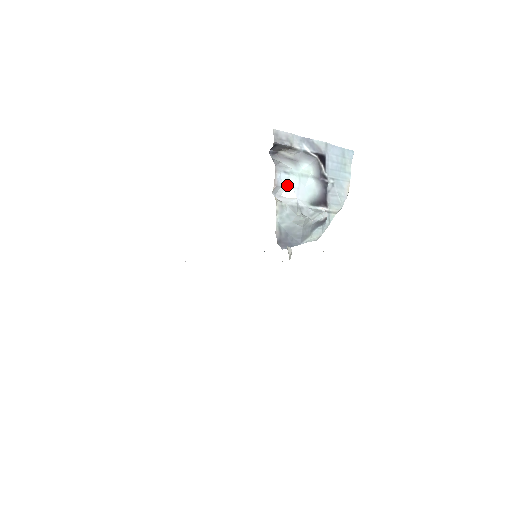
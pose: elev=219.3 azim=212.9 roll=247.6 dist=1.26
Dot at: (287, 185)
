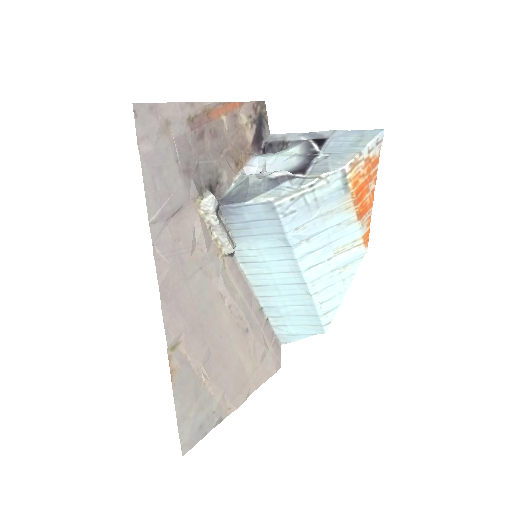
Dot at: (263, 165)
